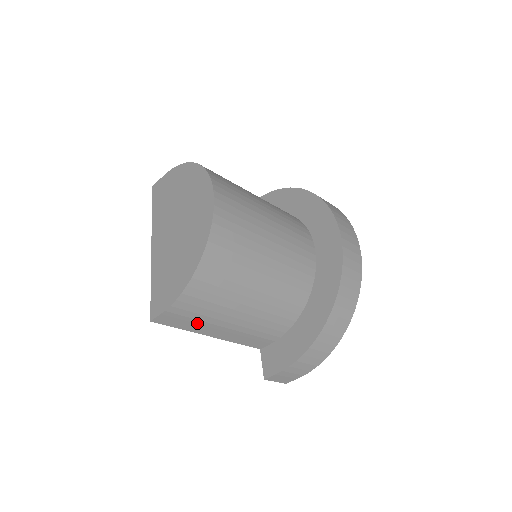
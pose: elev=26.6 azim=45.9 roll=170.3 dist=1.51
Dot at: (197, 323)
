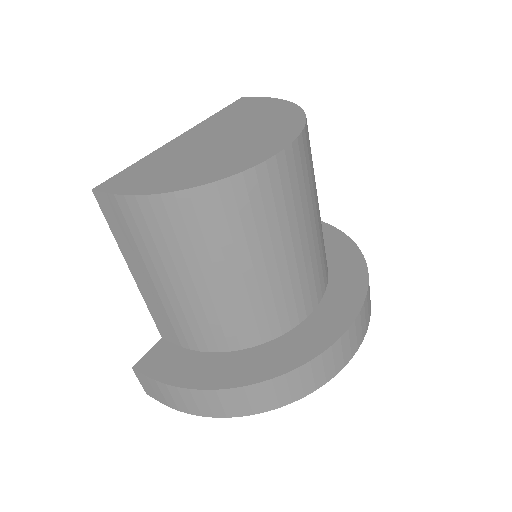
Dot at: (132, 244)
